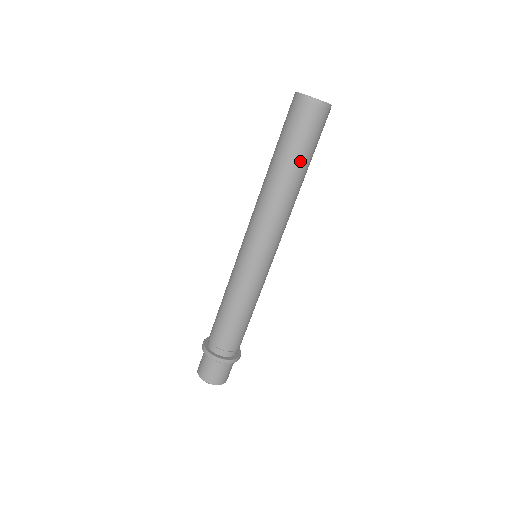
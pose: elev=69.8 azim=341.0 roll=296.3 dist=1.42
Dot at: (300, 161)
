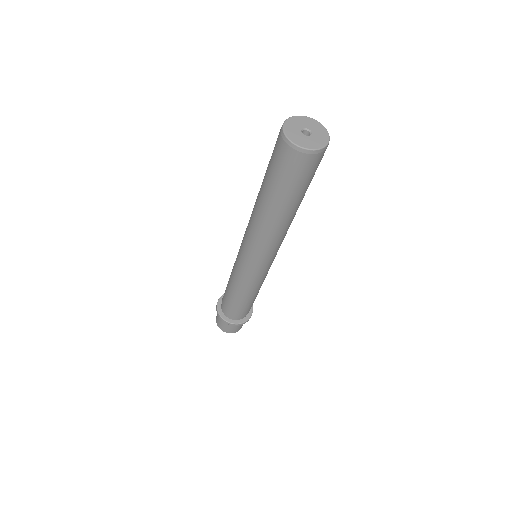
Dot at: (279, 199)
